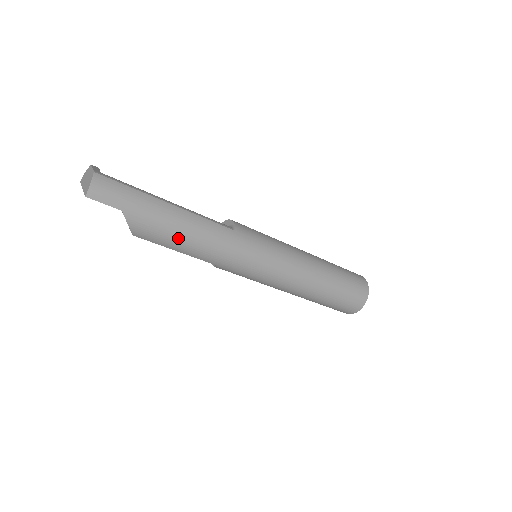
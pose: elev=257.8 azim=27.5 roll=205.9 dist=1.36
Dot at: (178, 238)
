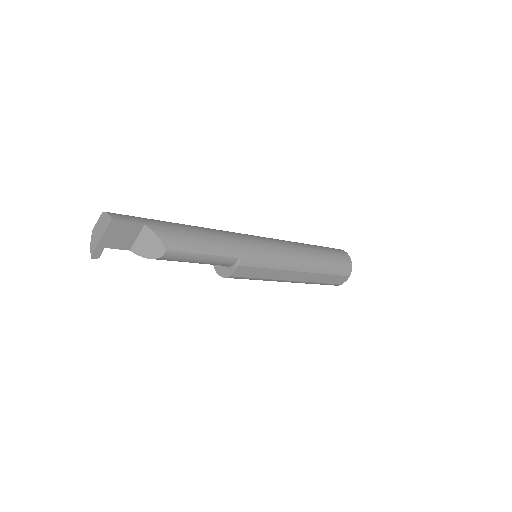
Dot at: (198, 237)
